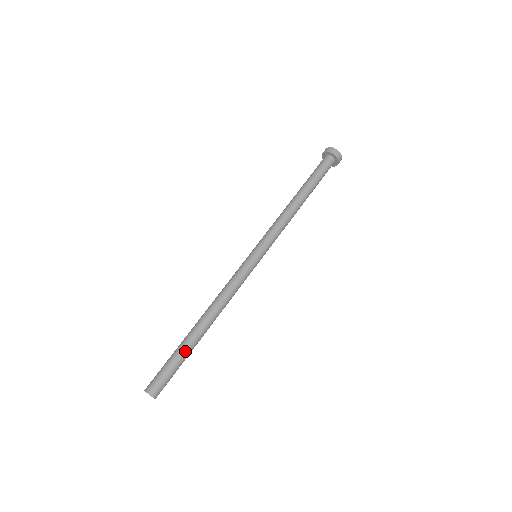
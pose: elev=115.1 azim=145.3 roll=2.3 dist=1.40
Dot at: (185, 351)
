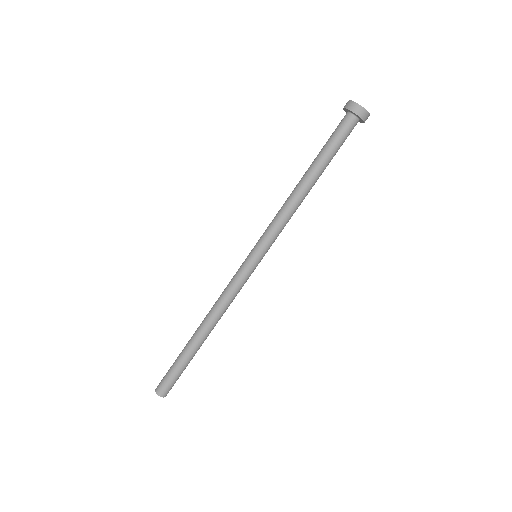
Dot at: (188, 359)
